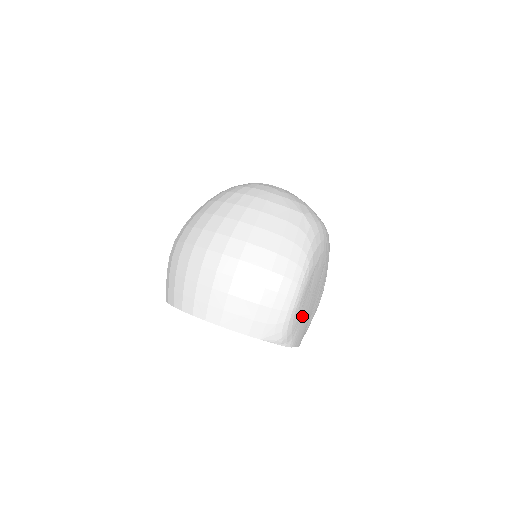
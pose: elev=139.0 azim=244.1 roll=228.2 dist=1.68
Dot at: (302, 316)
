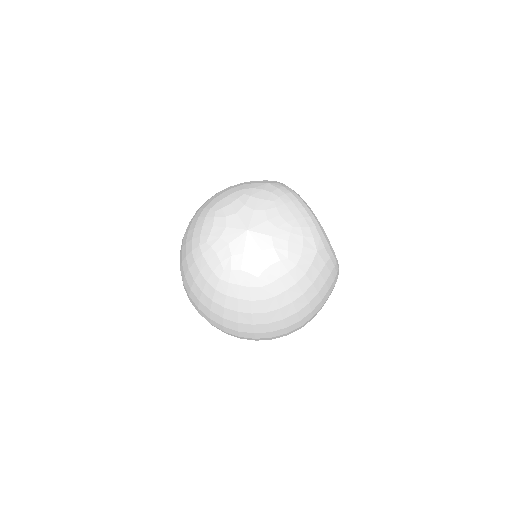
Dot at: occluded
